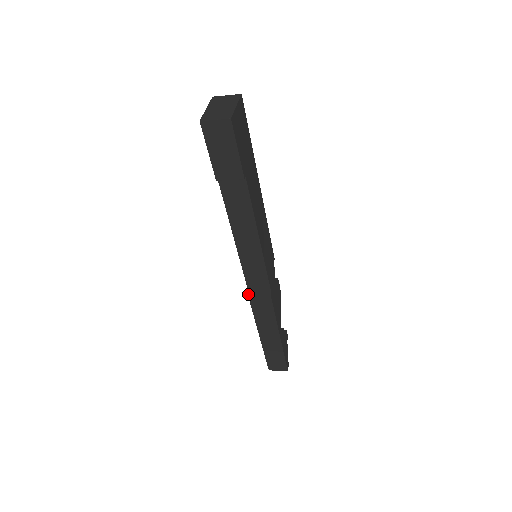
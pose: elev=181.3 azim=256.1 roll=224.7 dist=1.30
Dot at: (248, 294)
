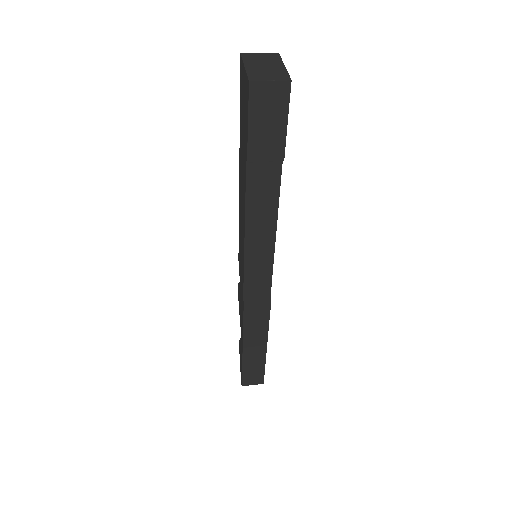
Dot at: (244, 302)
